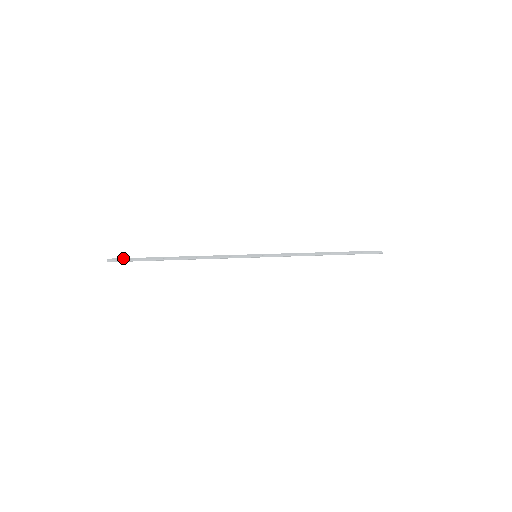
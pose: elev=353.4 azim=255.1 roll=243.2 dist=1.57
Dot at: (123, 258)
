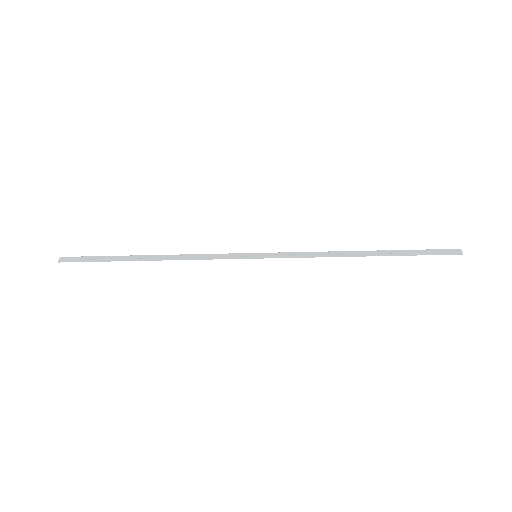
Dot at: (78, 257)
